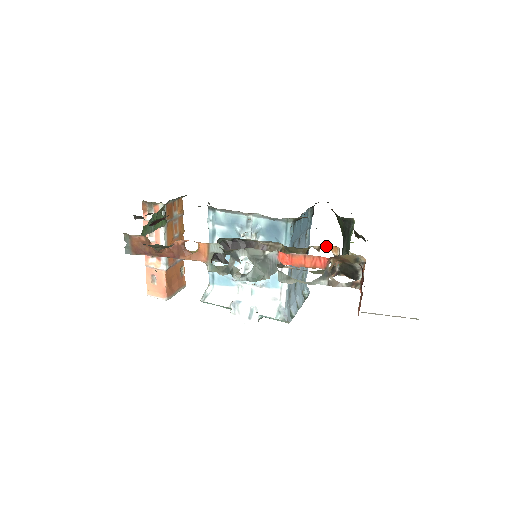
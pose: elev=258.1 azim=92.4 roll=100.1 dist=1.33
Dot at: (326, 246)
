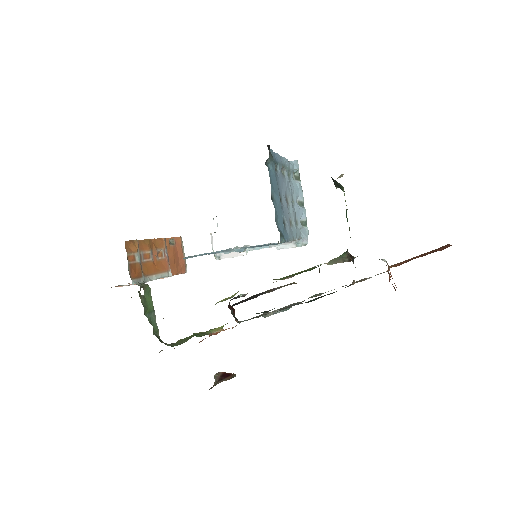
Dot at: occluded
